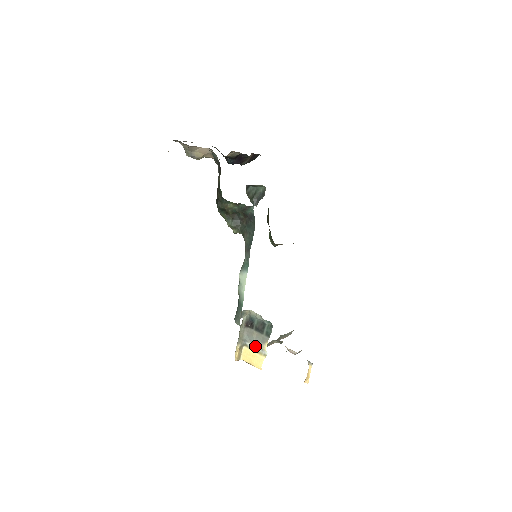
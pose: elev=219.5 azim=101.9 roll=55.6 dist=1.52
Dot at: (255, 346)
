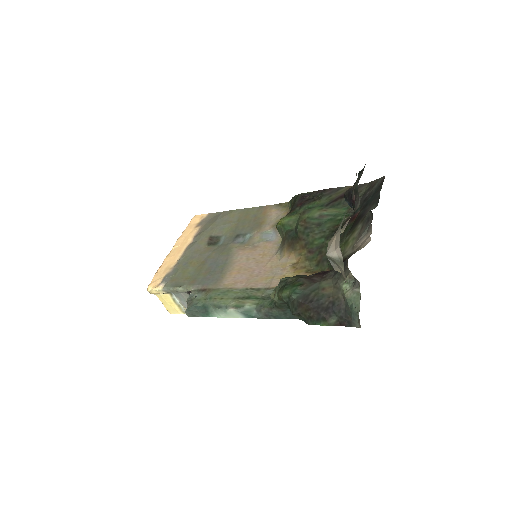
Dot at: (181, 303)
